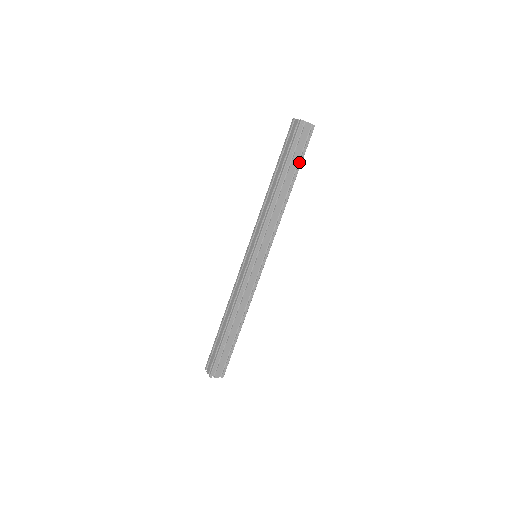
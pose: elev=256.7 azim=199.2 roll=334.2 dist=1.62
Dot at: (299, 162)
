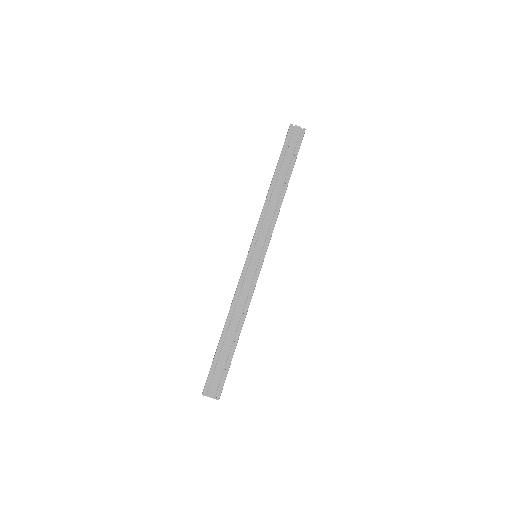
Dot at: (292, 161)
